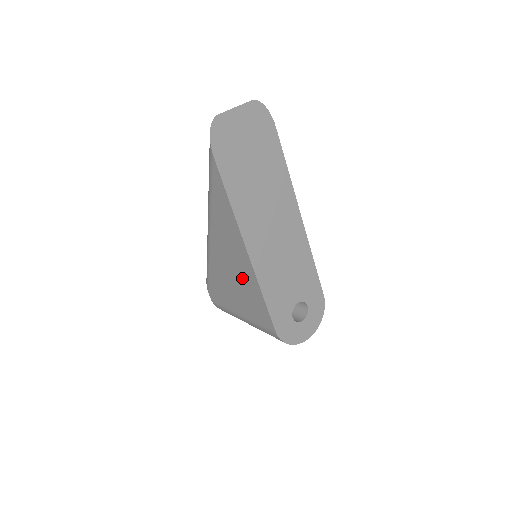
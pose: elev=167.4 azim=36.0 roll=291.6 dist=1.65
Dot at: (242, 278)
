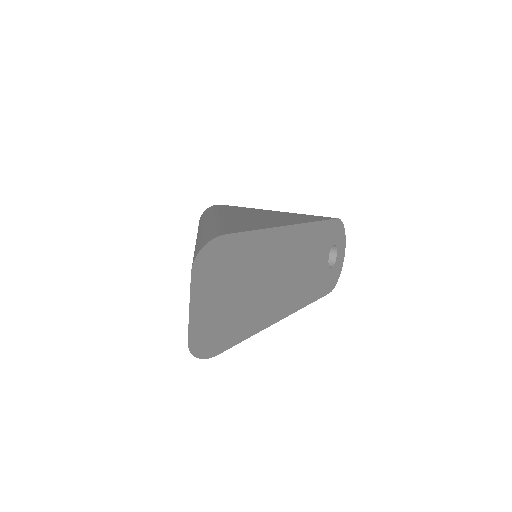
Dot at: occluded
